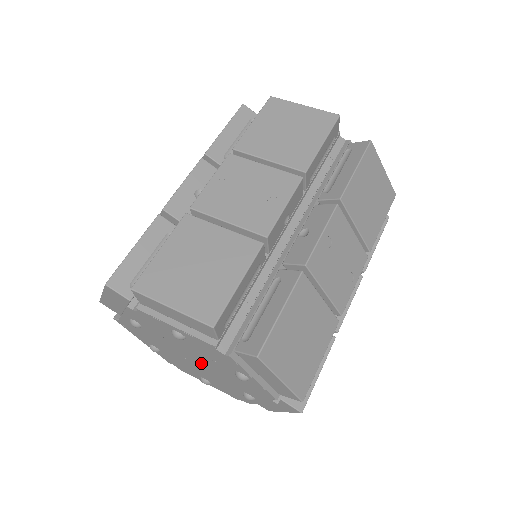
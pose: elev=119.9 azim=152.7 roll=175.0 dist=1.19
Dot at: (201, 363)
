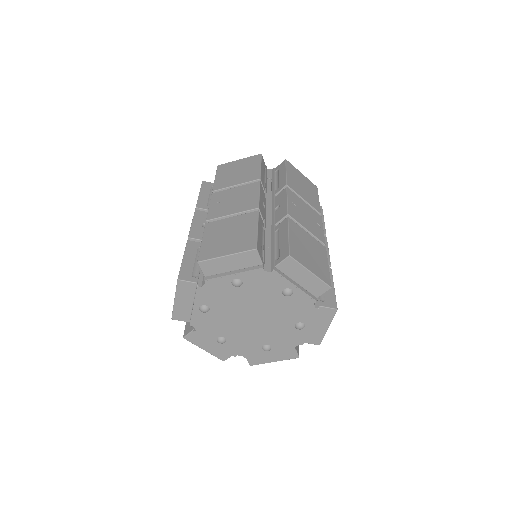
Dot at: (259, 319)
